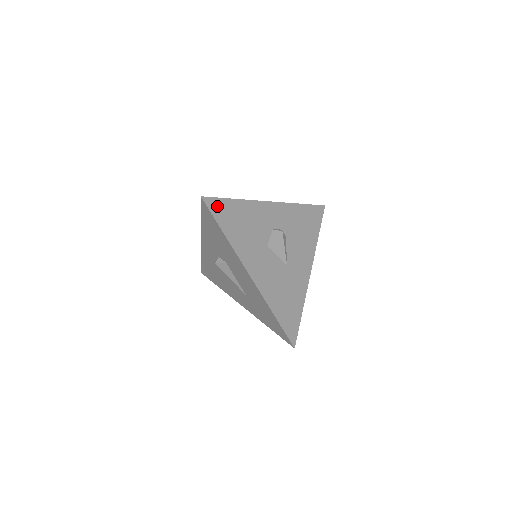
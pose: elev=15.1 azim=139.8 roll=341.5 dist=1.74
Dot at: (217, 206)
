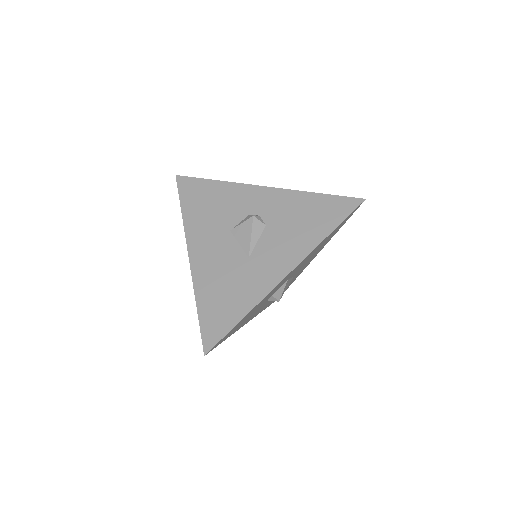
Dot at: (189, 185)
